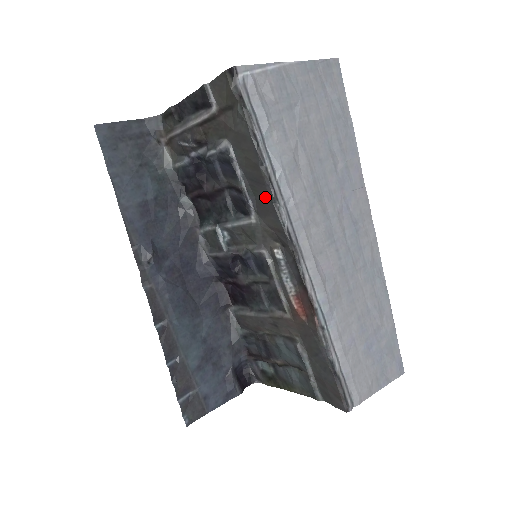
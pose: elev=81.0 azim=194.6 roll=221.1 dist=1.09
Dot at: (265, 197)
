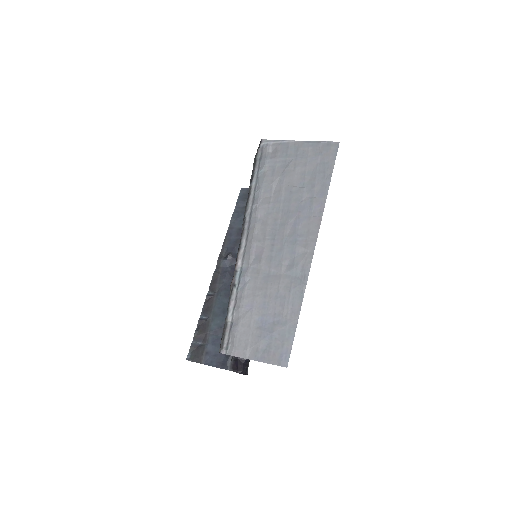
Dot at: occluded
